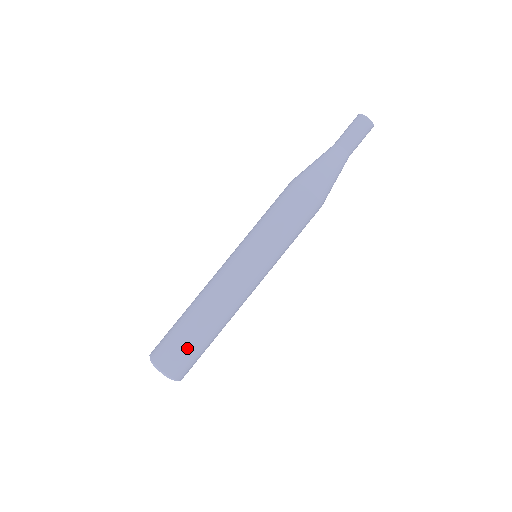
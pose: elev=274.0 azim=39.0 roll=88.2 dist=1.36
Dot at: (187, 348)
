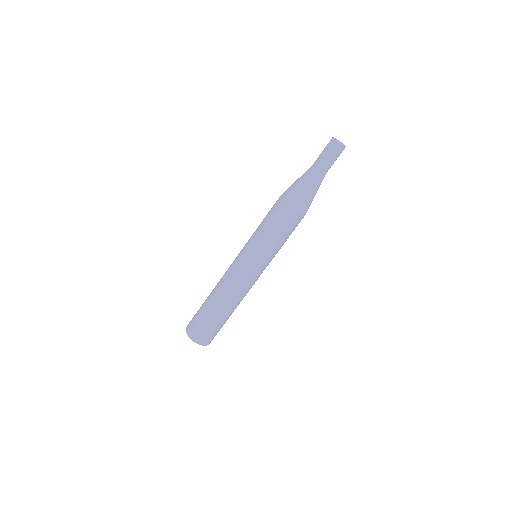
Dot at: (205, 322)
